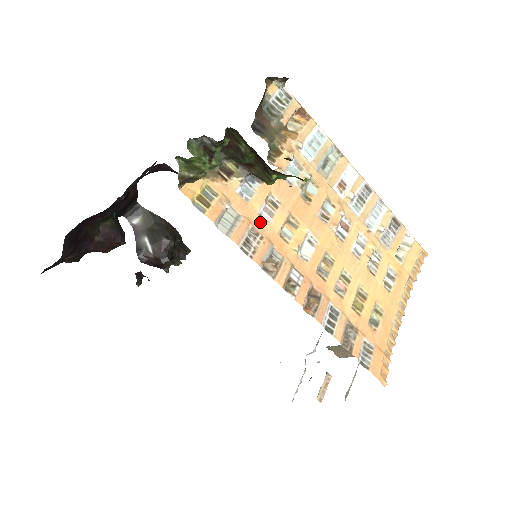
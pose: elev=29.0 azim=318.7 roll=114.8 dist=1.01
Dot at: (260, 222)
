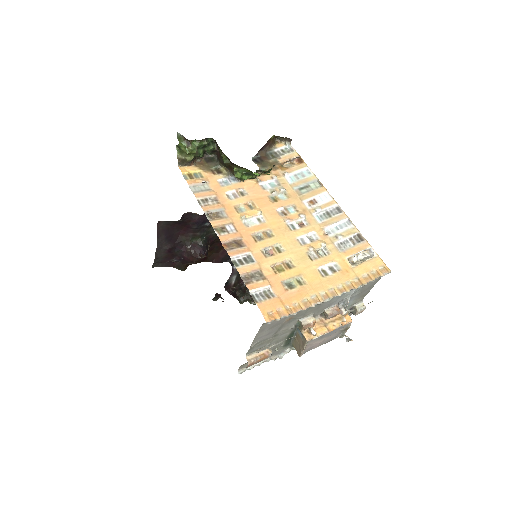
Dot at: (224, 197)
